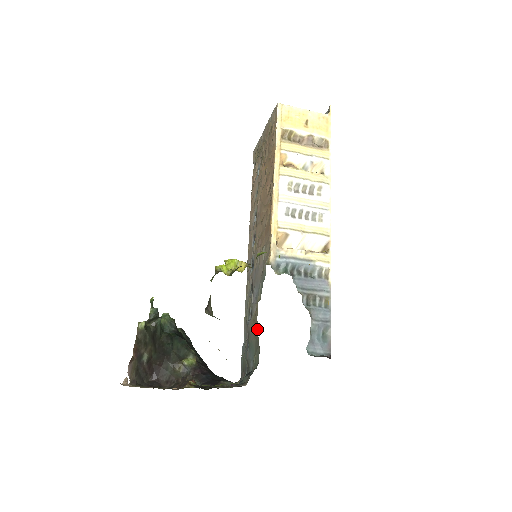
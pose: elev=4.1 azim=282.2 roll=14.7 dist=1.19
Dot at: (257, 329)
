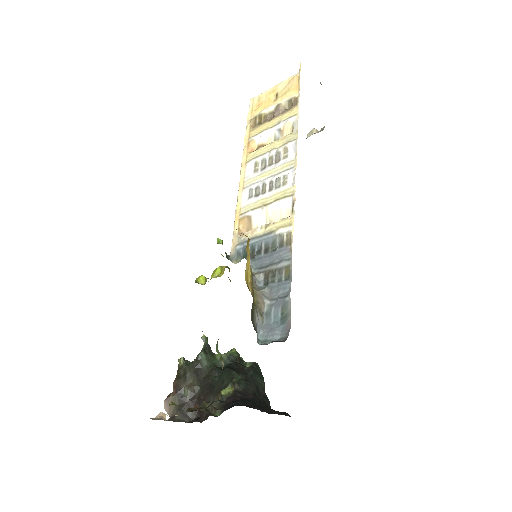
Dot at: occluded
